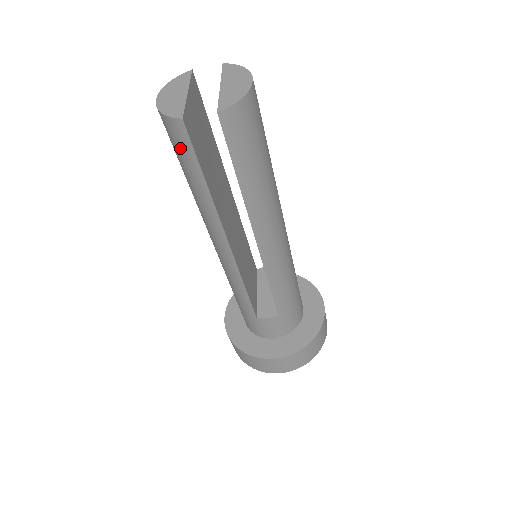
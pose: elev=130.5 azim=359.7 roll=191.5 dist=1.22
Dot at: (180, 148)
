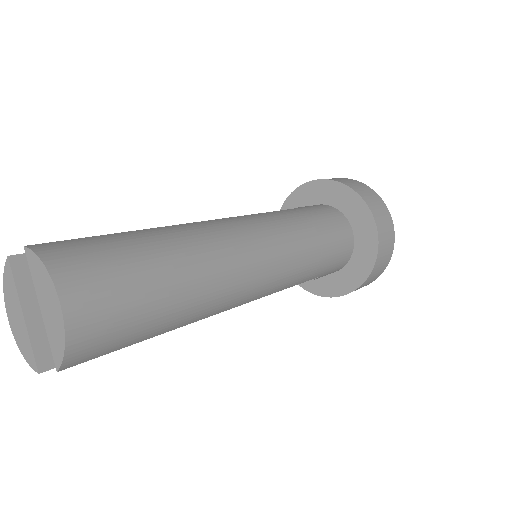
Dot at: occluded
